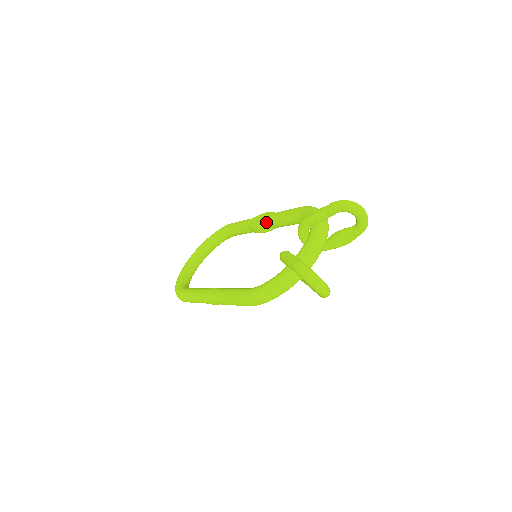
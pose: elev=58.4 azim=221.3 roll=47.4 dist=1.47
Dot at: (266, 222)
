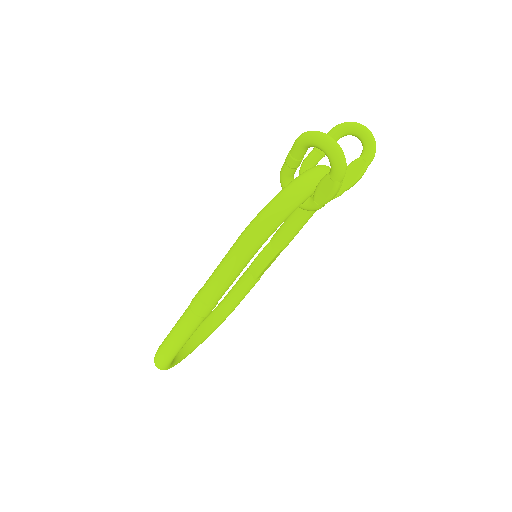
Dot at: (266, 245)
